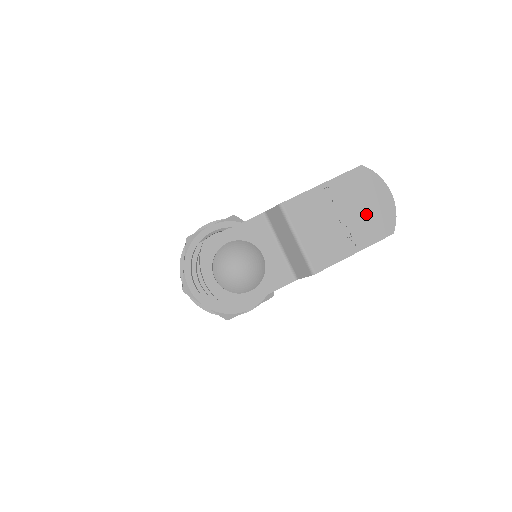
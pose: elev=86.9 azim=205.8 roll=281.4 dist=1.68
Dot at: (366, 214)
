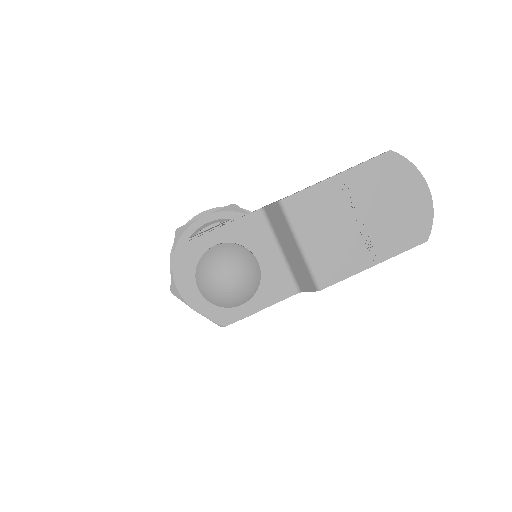
Dot at: (392, 215)
